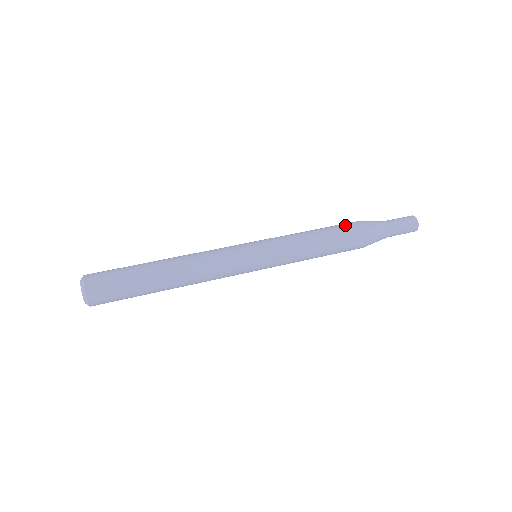
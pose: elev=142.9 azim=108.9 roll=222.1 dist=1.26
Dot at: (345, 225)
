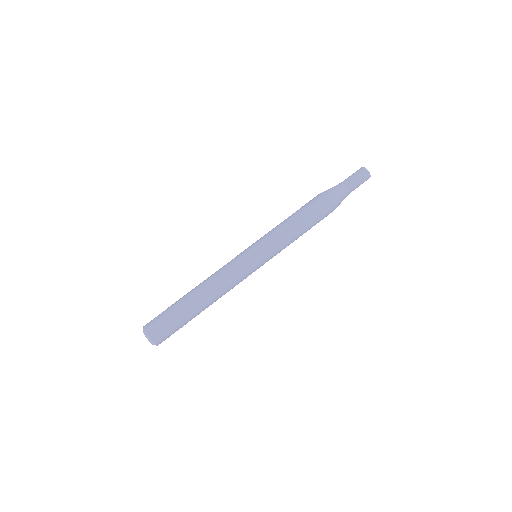
Dot at: (322, 212)
